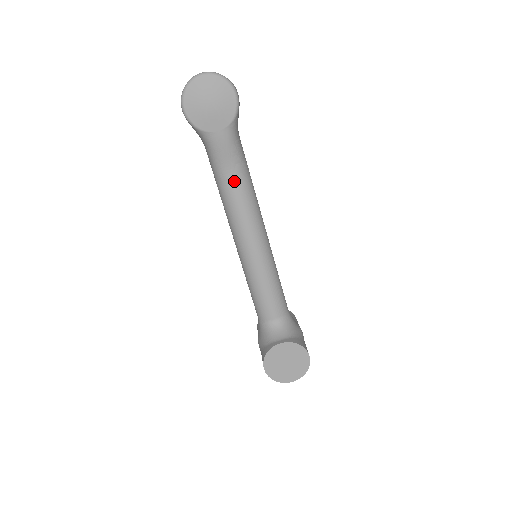
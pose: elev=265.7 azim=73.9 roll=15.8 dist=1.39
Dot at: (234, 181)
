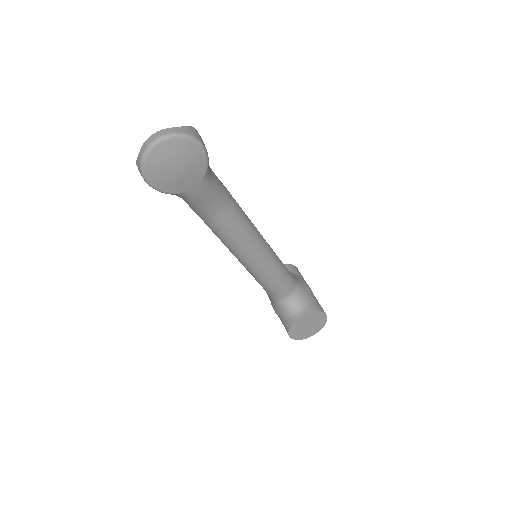
Dot at: (221, 216)
